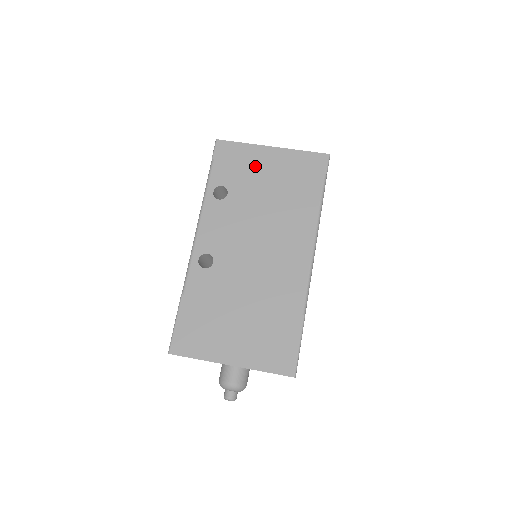
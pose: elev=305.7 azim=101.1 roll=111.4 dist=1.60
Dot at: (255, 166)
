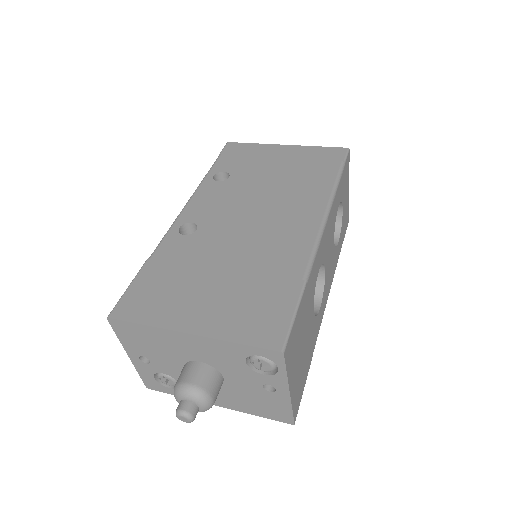
Dot at: (264, 158)
